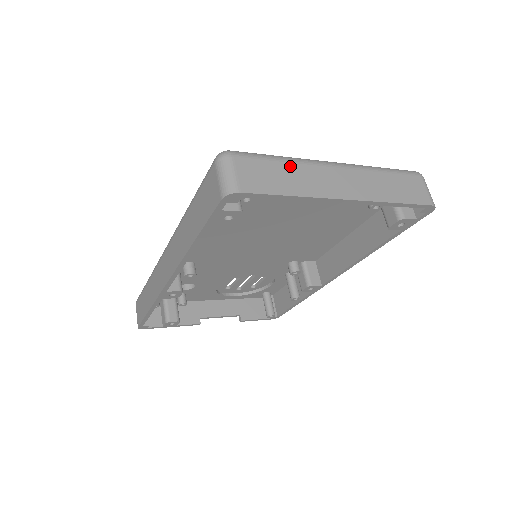
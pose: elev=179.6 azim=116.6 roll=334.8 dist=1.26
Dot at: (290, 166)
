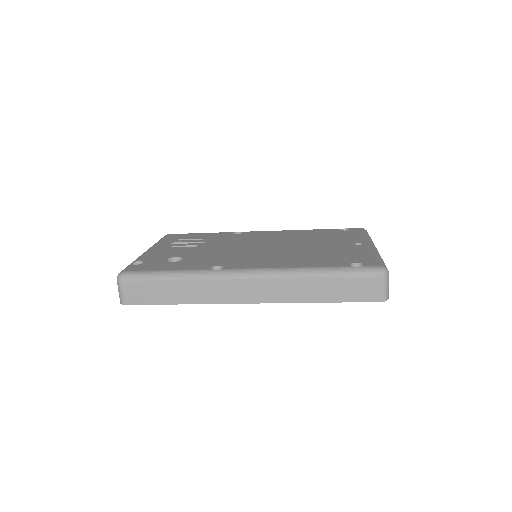
Dot at: occluded
